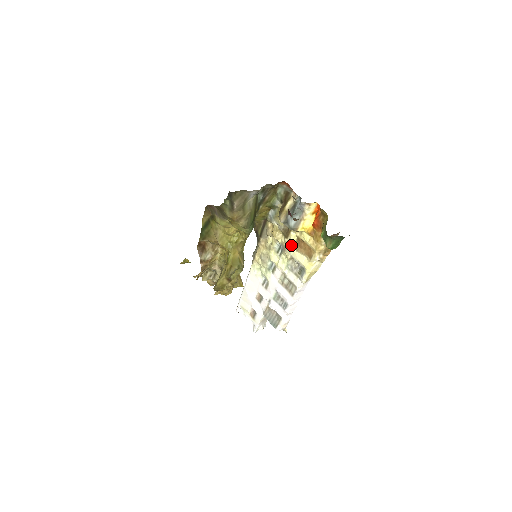
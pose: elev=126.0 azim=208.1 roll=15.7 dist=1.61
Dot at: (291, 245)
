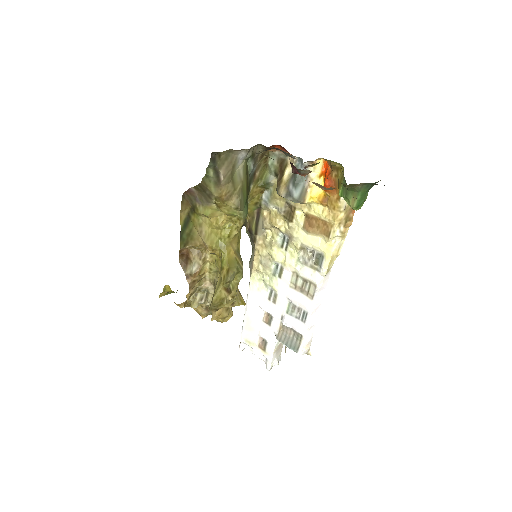
Dot at: (299, 229)
